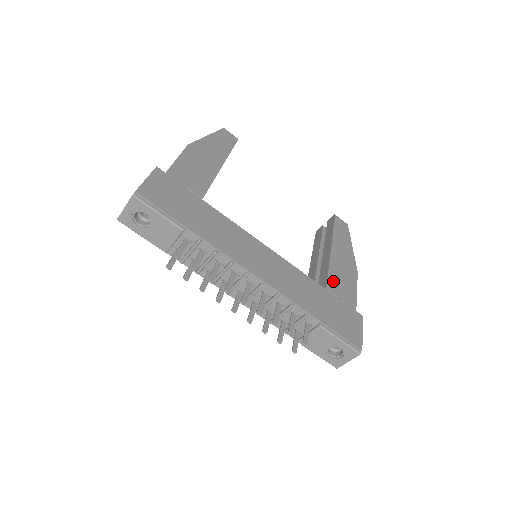
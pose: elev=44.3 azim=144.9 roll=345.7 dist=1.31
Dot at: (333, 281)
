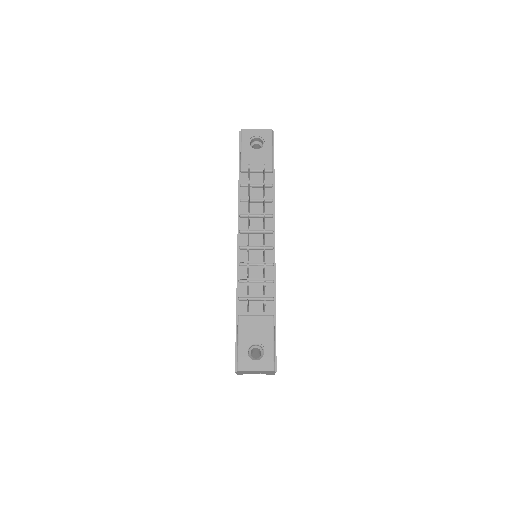
Dot at: occluded
